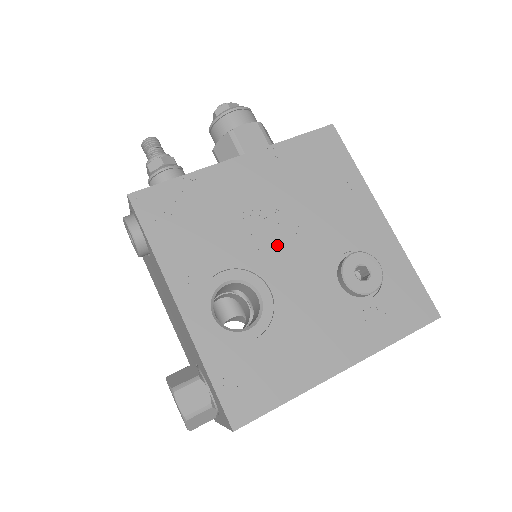
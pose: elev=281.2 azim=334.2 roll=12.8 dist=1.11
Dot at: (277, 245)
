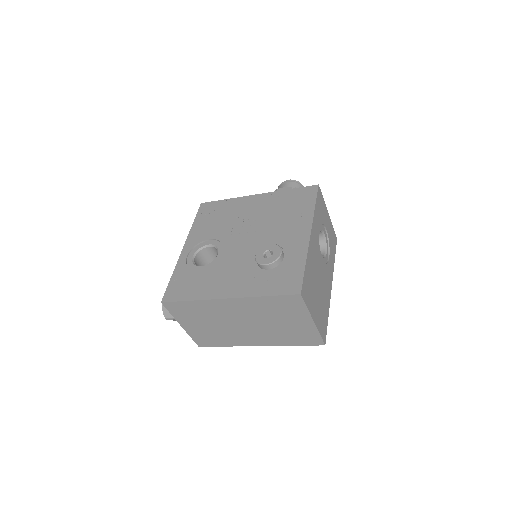
Dot at: (242, 234)
